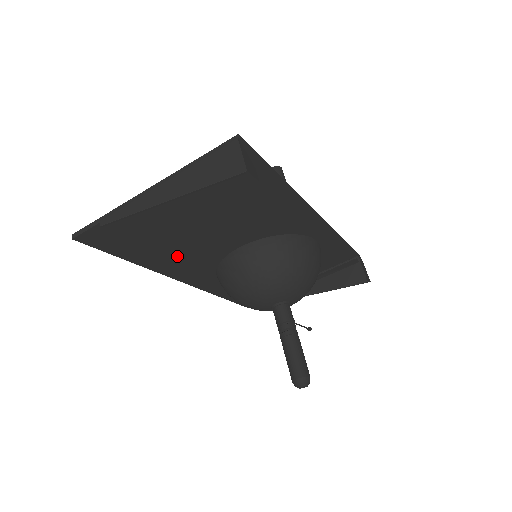
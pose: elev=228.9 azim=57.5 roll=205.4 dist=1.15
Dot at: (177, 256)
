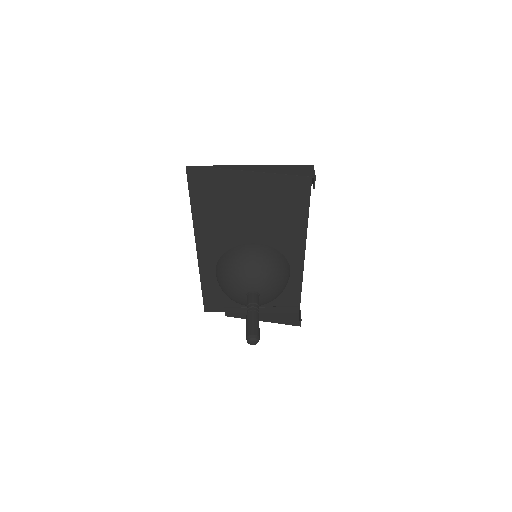
Dot at: (216, 224)
